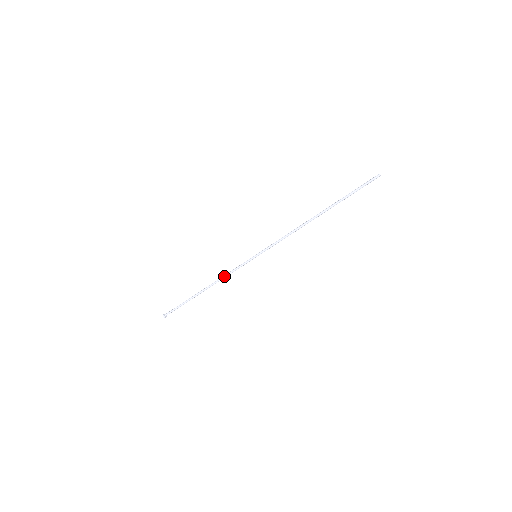
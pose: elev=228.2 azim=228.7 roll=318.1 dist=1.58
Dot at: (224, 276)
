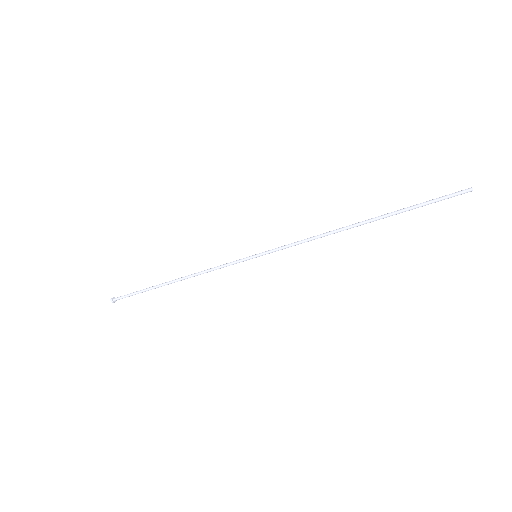
Dot at: (205, 271)
